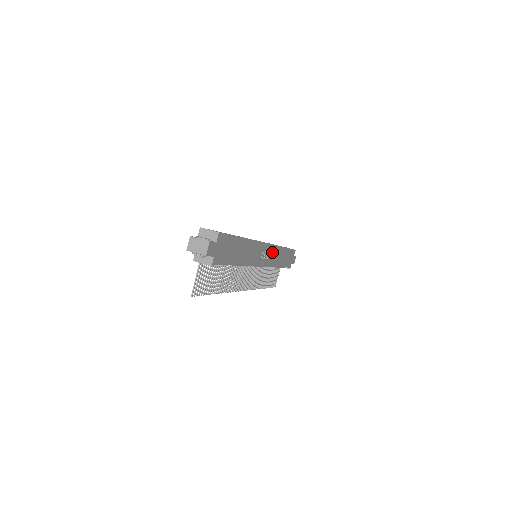
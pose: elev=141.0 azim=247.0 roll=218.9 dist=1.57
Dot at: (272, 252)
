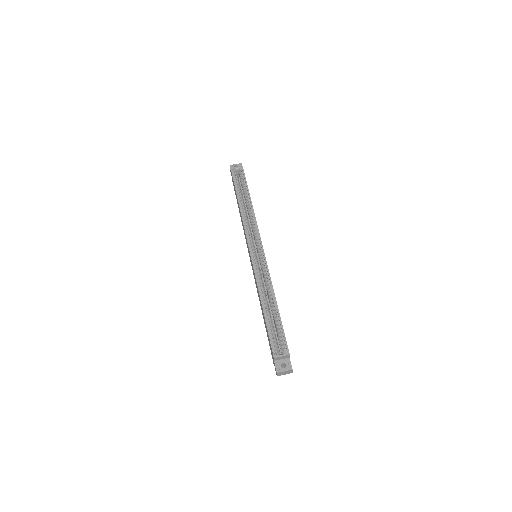
Dot at: occluded
